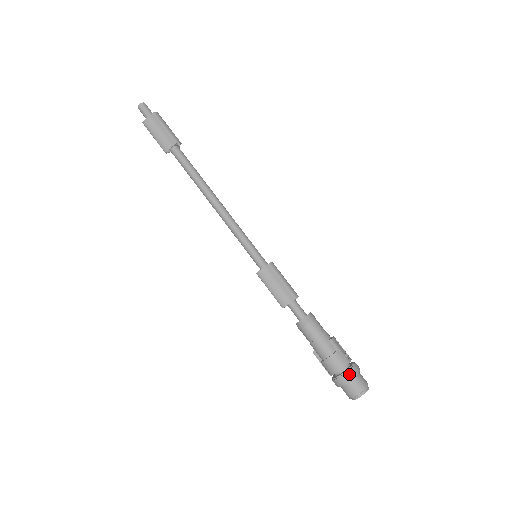
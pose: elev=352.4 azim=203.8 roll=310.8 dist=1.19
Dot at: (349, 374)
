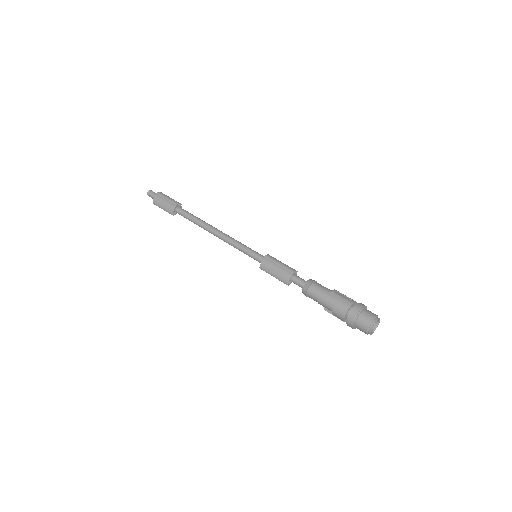
Dot at: (354, 313)
